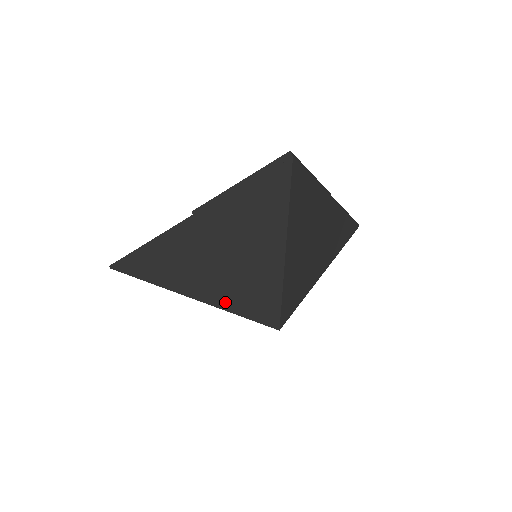
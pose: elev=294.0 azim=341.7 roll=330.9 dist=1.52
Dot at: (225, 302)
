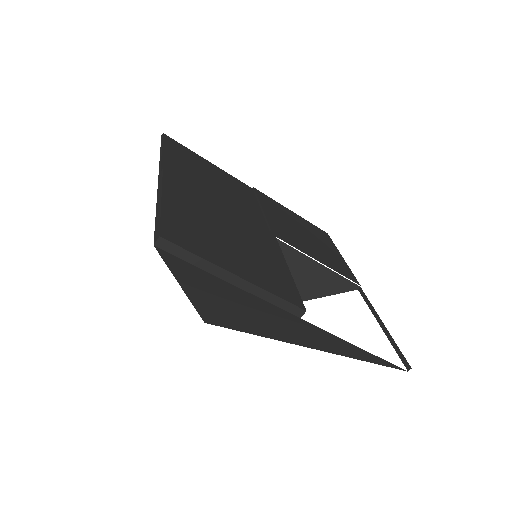
Dot at: occluded
